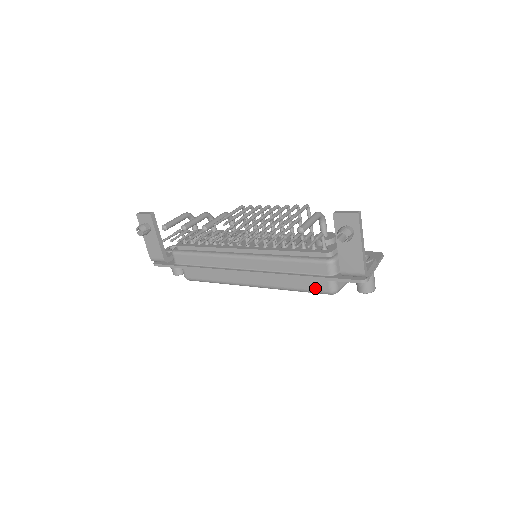
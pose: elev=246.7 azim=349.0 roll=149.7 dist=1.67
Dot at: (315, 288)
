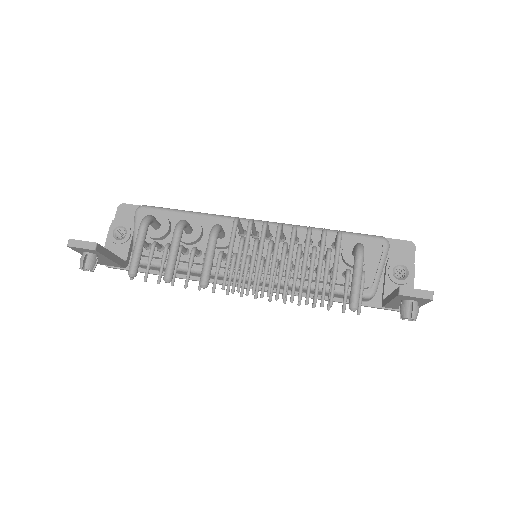
Dot at: occluded
